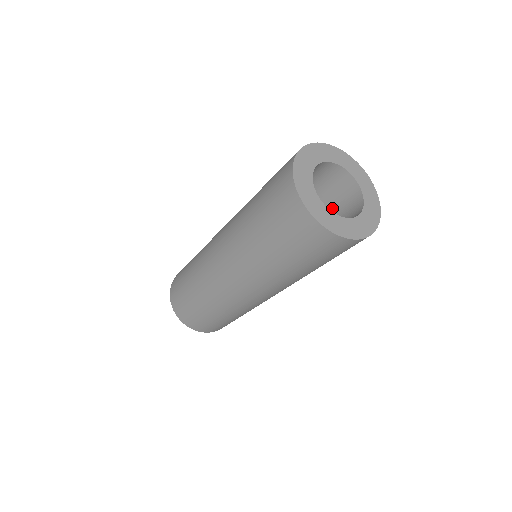
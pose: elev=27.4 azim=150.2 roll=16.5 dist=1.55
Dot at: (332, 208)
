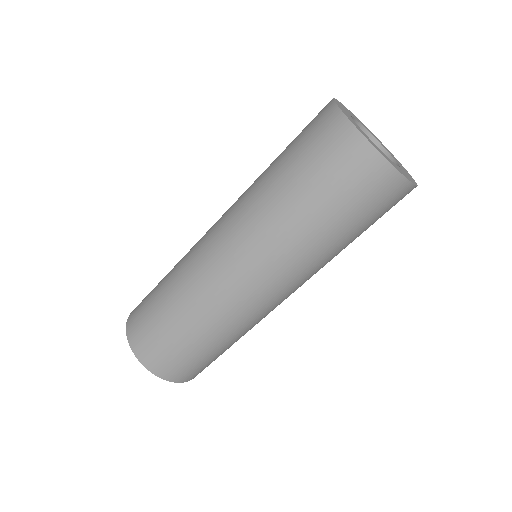
Dot at: occluded
